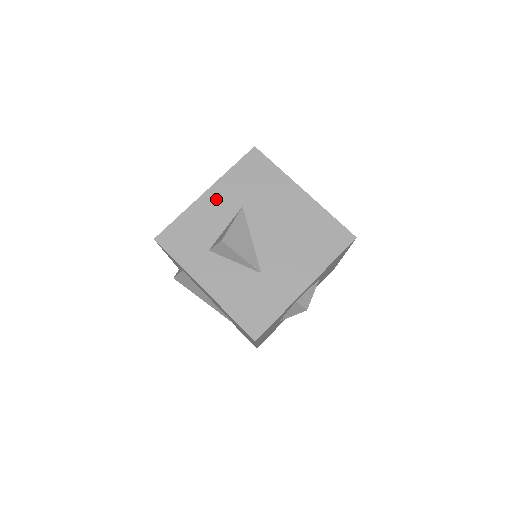
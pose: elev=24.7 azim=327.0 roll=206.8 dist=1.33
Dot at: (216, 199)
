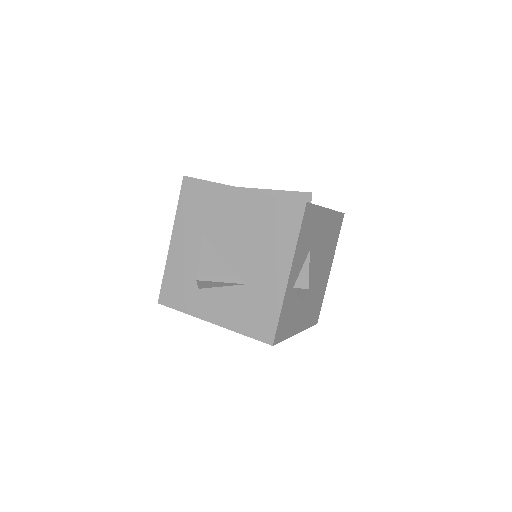
Dot at: (181, 242)
